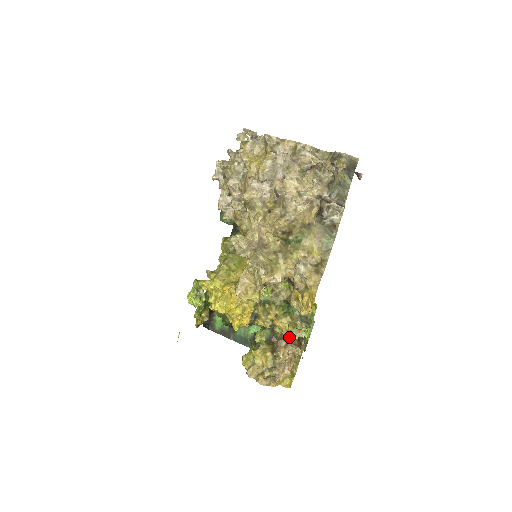
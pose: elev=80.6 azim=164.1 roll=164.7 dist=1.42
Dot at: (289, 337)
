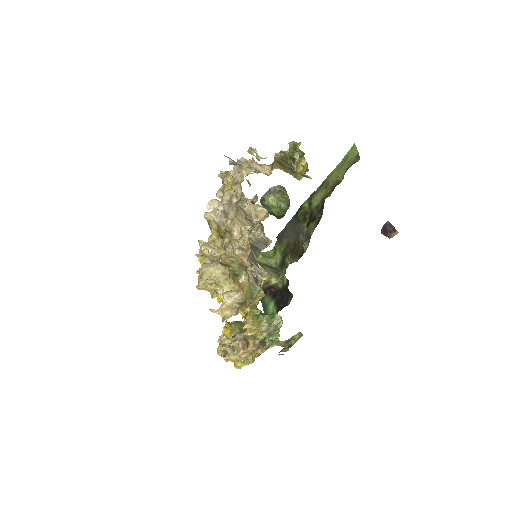
Dot at: (250, 335)
